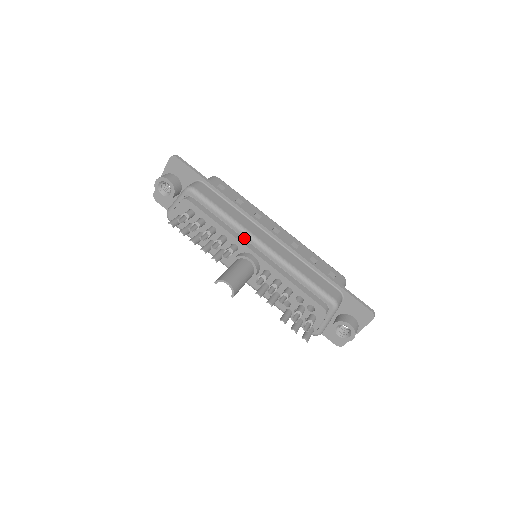
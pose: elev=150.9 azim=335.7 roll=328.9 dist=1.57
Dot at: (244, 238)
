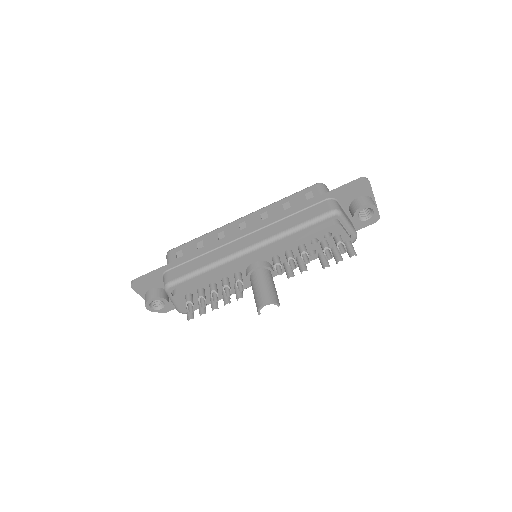
Dot at: (234, 263)
